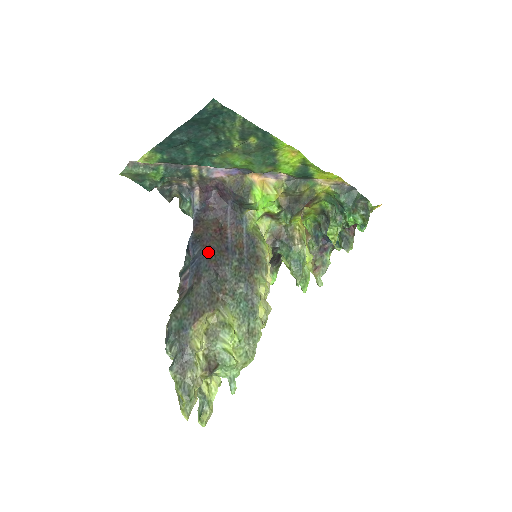
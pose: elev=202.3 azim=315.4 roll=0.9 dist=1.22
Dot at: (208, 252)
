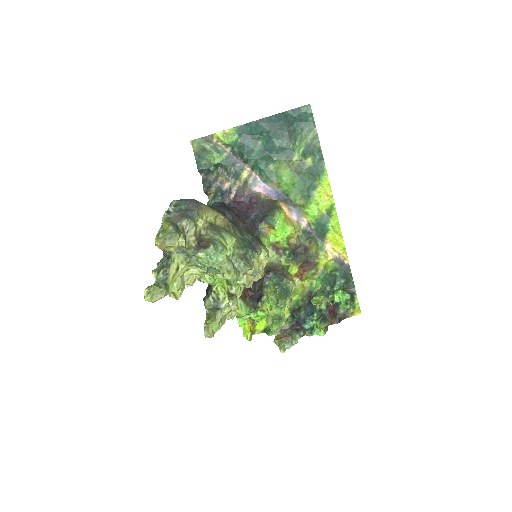
Dot at: occluded
